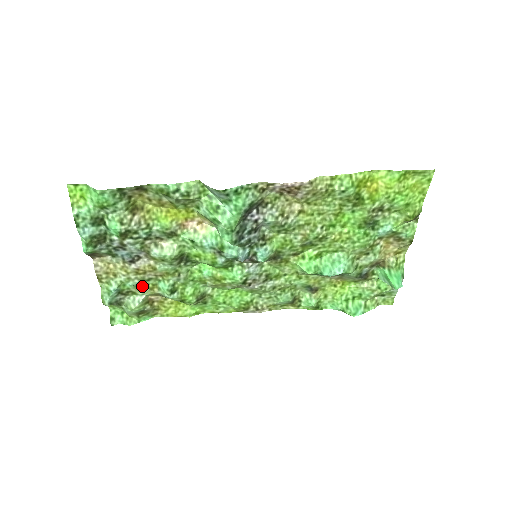
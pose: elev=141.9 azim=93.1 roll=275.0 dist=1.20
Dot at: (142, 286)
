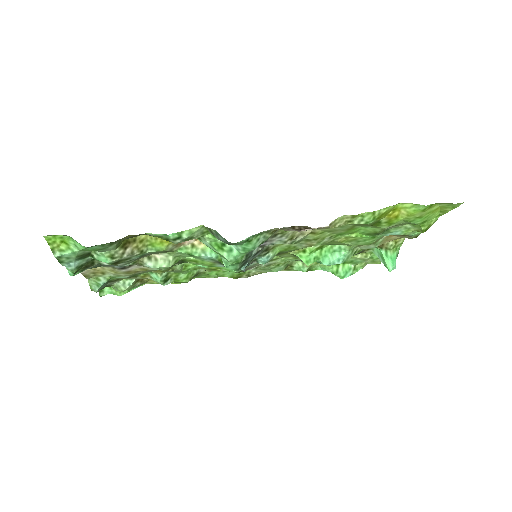
Dot at: (133, 276)
